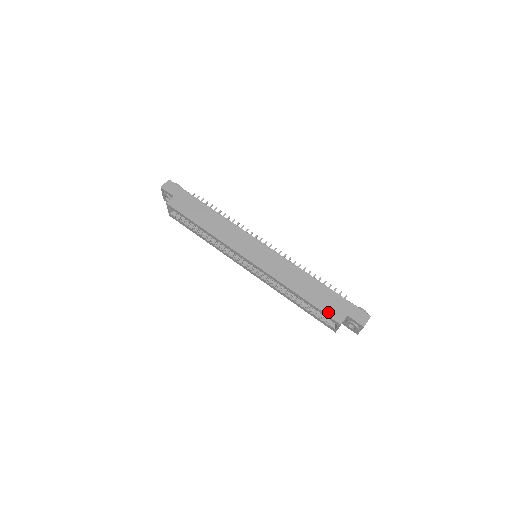
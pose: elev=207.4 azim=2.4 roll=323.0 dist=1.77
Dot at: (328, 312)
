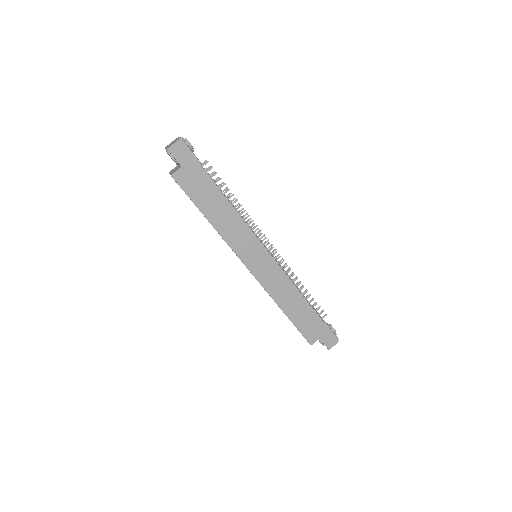
Dot at: (305, 333)
